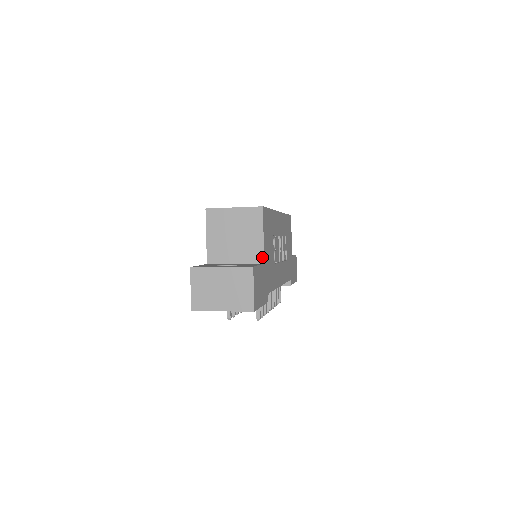
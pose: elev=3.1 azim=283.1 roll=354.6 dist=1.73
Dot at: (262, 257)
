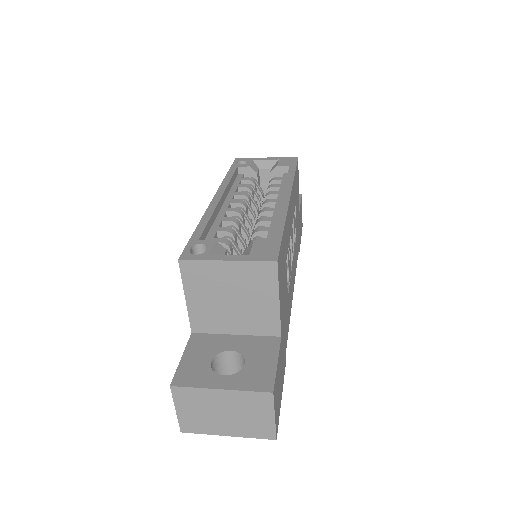
Dot at: (278, 329)
